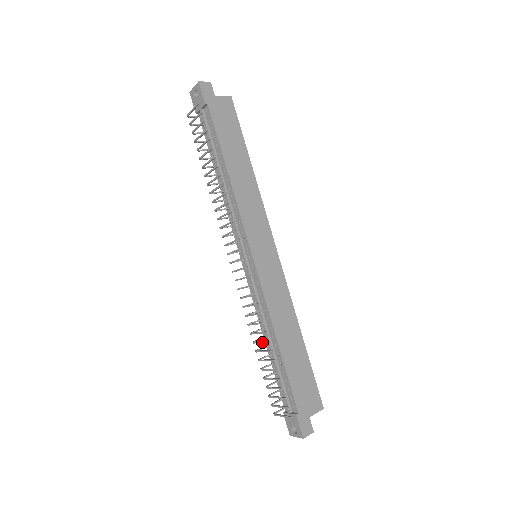
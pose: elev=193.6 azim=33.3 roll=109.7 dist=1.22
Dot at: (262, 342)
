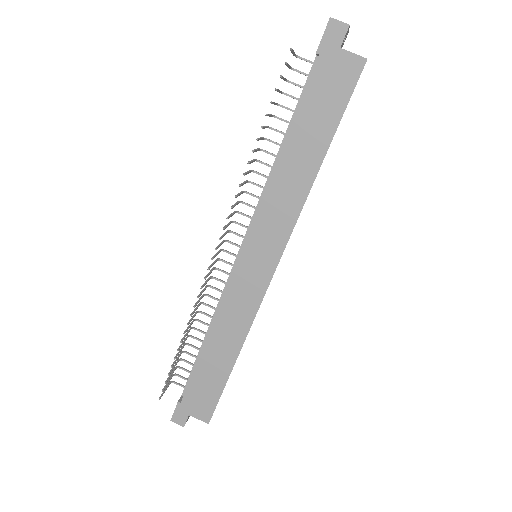
Dot at: (187, 327)
